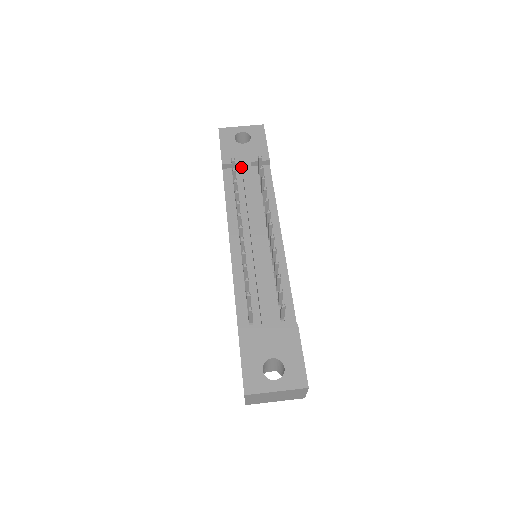
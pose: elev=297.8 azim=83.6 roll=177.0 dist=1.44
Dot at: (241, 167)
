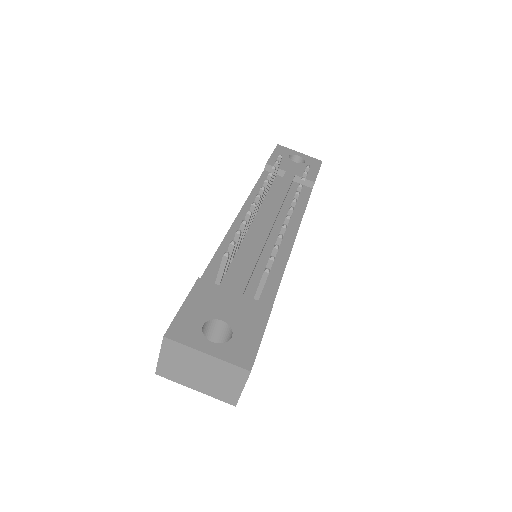
Dot at: occluded
